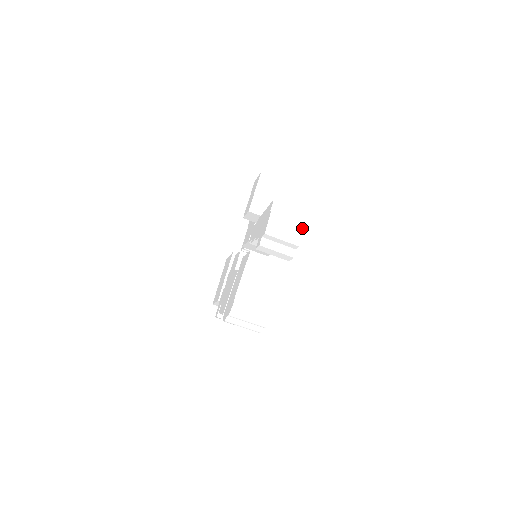
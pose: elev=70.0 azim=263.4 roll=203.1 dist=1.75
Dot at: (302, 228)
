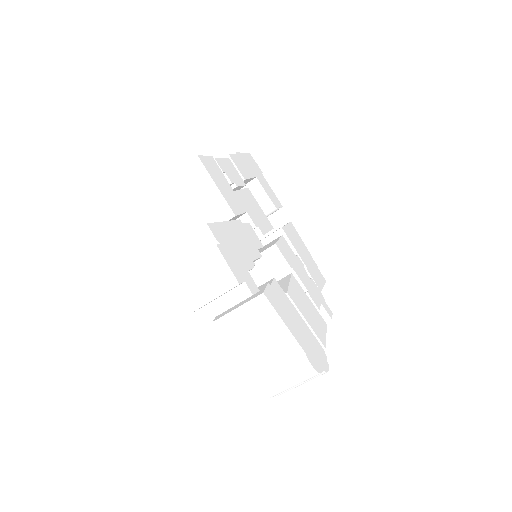
Dot at: (219, 256)
